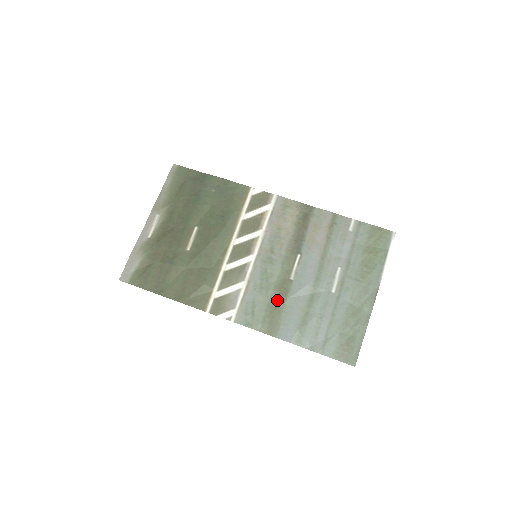
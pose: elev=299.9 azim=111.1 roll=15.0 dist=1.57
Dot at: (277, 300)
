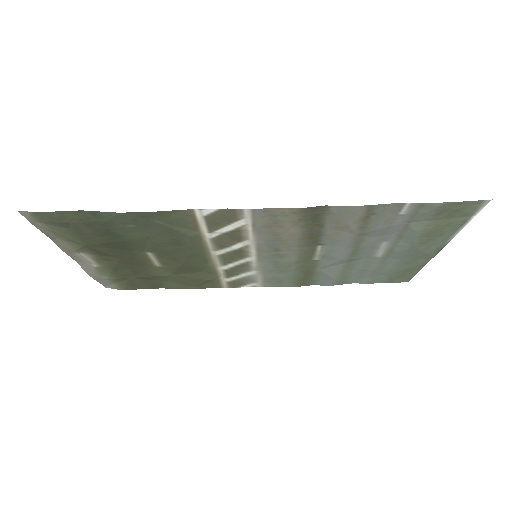
Dot at: (304, 273)
